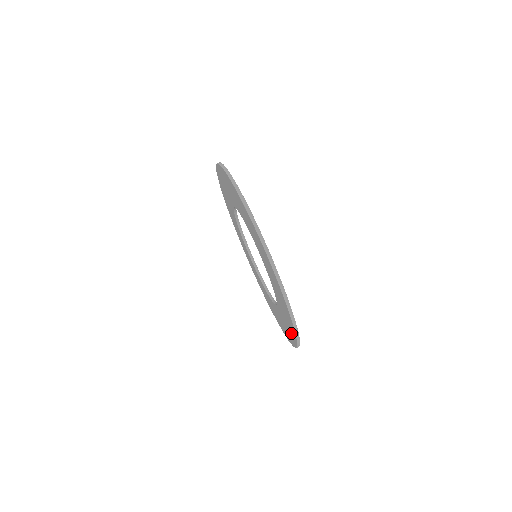
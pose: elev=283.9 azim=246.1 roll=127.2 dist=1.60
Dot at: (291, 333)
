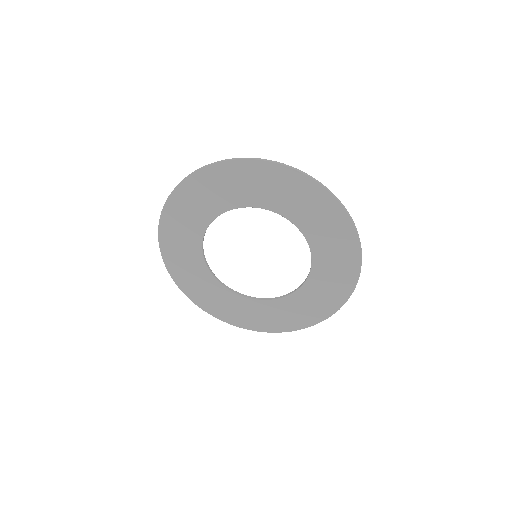
Dot at: (340, 230)
